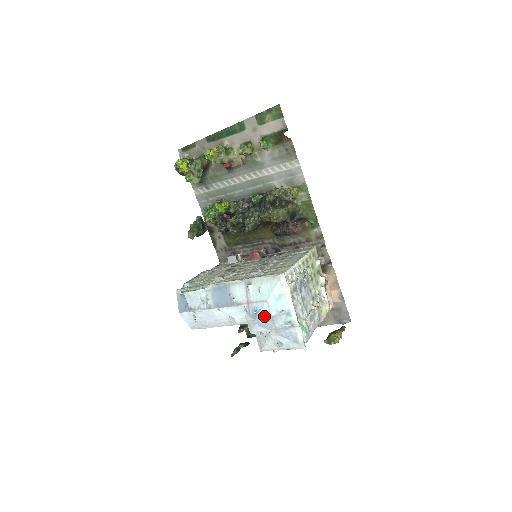
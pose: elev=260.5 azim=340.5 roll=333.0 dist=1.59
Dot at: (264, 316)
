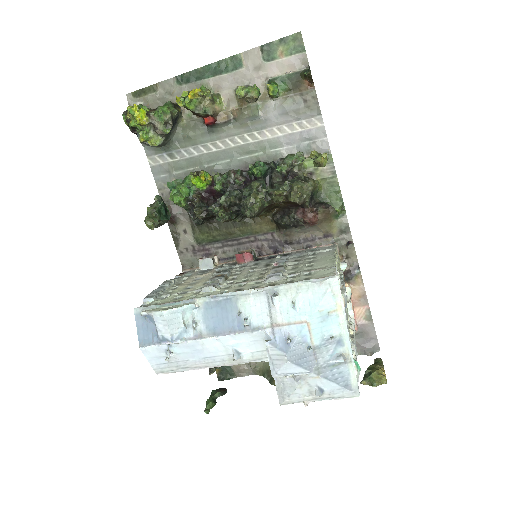
Dot at: (301, 347)
